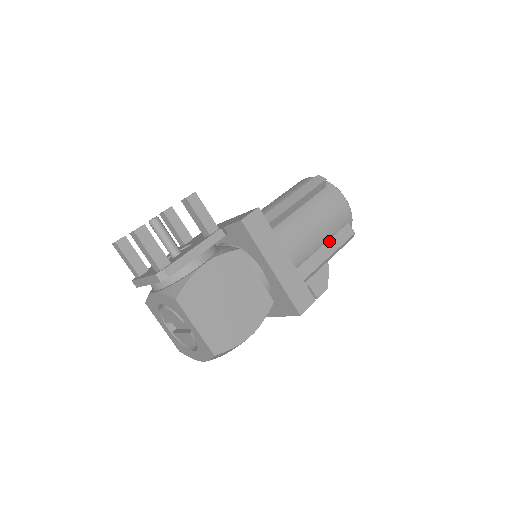
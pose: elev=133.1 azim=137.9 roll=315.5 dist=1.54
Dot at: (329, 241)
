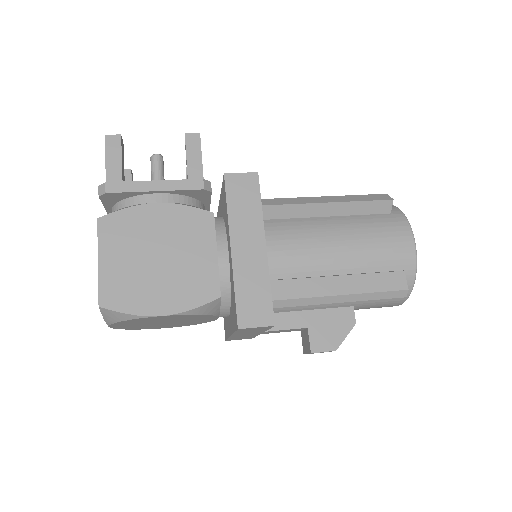
Dot at: (356, 276)
